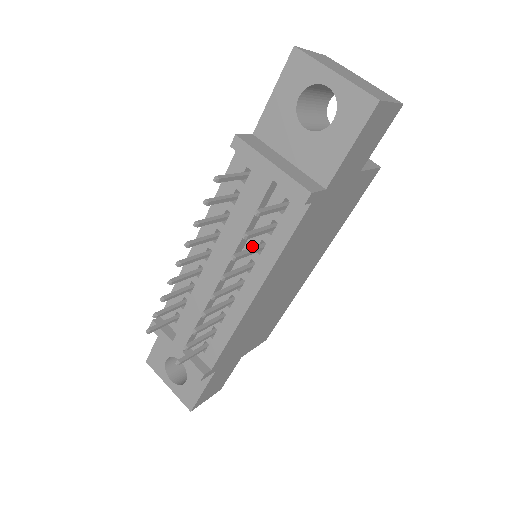
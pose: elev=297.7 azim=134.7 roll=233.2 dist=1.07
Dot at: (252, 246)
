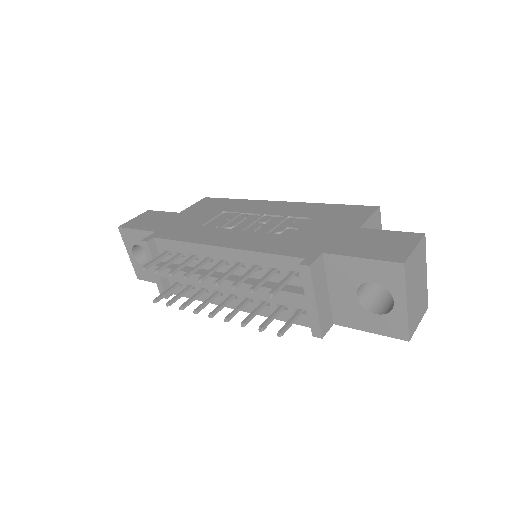
Dot at: occluded
